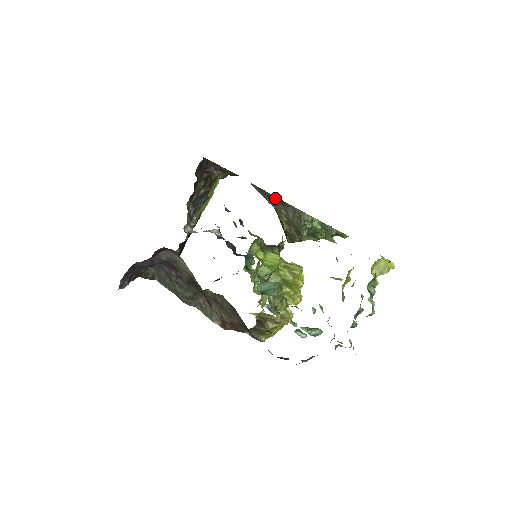
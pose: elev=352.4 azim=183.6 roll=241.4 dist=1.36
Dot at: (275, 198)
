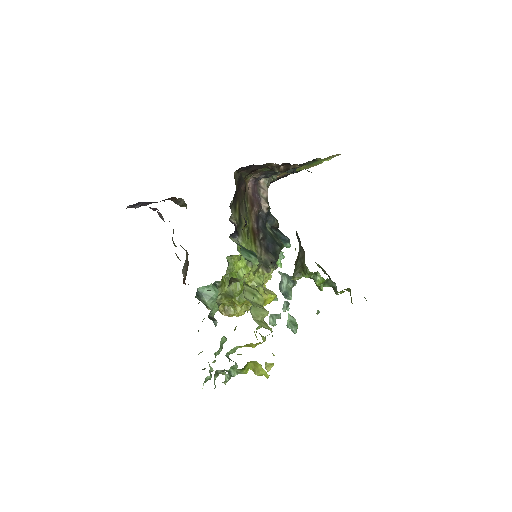
Dot at: (297, 234)
